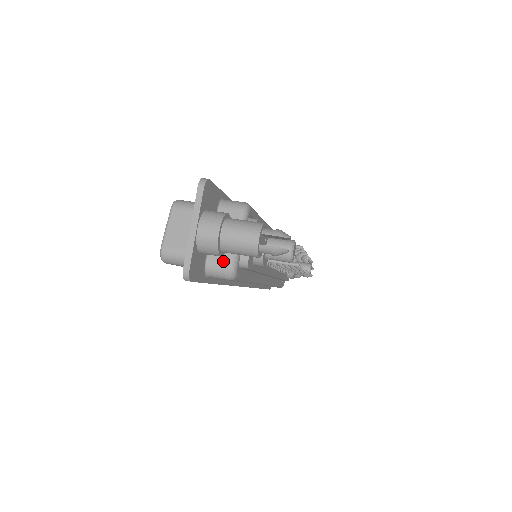
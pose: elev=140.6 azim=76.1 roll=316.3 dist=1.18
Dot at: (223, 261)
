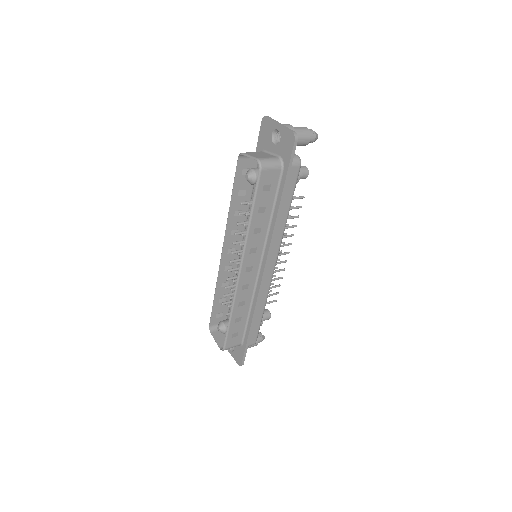
Dot at: occluded
